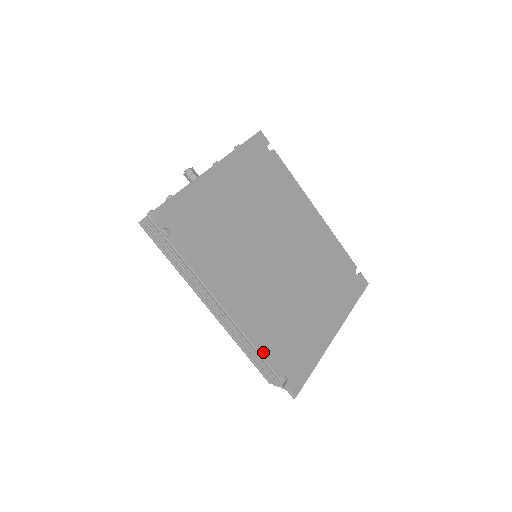
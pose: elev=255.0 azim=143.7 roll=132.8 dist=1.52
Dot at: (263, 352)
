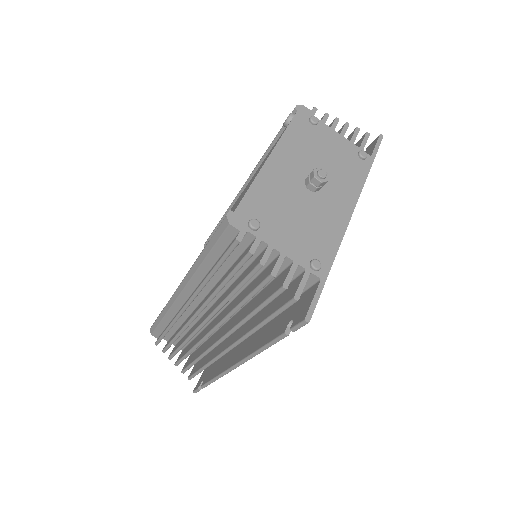
Dot at: occluded
